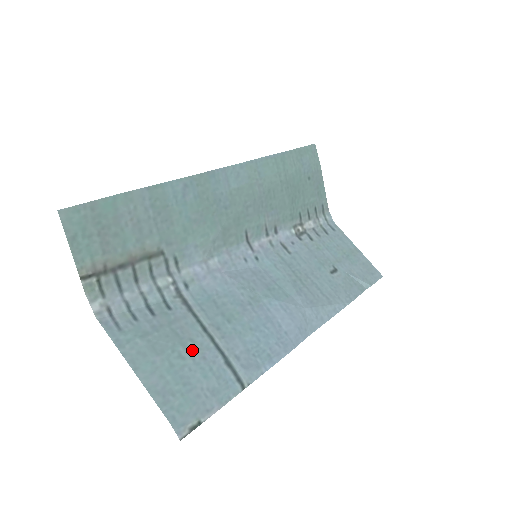
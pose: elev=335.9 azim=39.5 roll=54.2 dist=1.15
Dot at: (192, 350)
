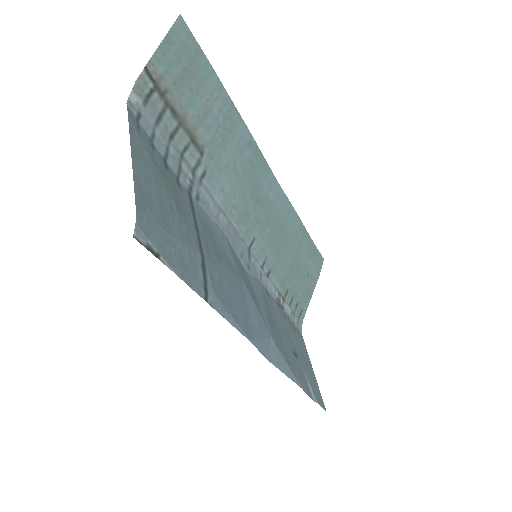
Dot at: (182, 220)
